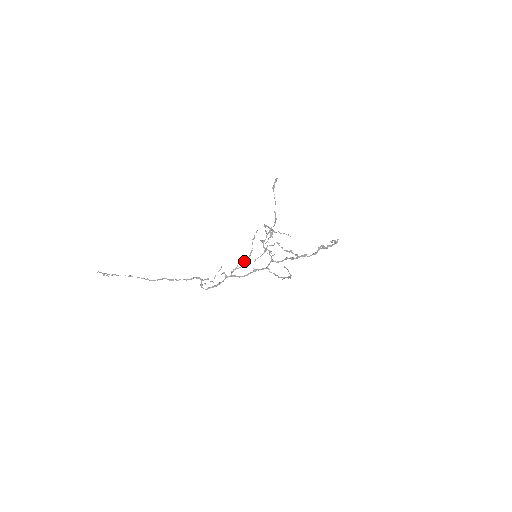
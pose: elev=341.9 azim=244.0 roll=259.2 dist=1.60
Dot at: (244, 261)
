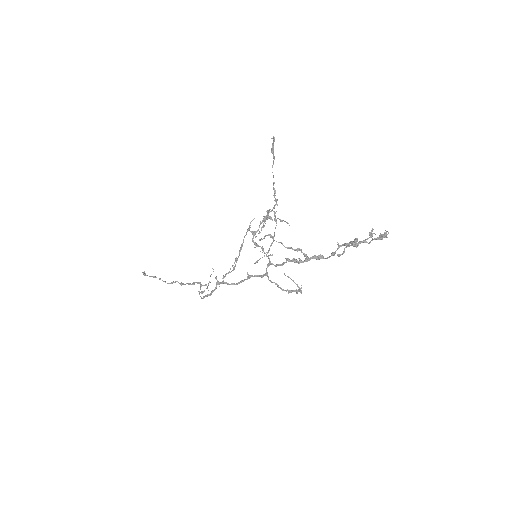
Dot at: (234, 262)
